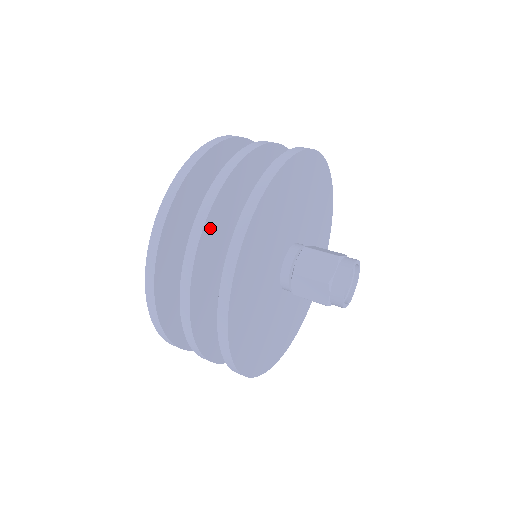
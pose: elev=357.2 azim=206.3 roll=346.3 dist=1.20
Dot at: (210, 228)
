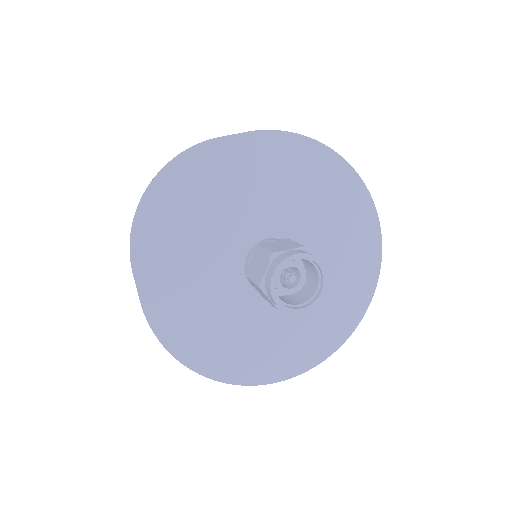
Dot at: occluded
